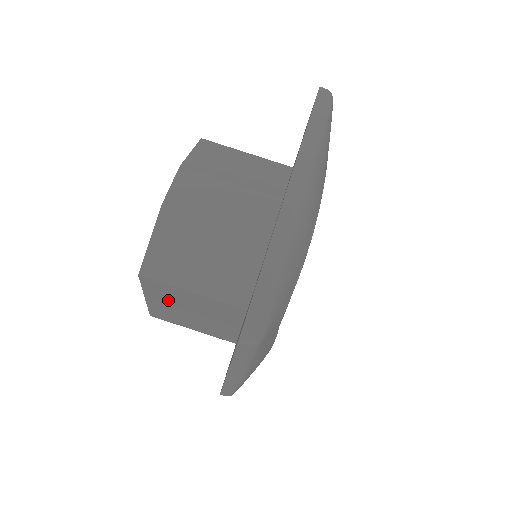
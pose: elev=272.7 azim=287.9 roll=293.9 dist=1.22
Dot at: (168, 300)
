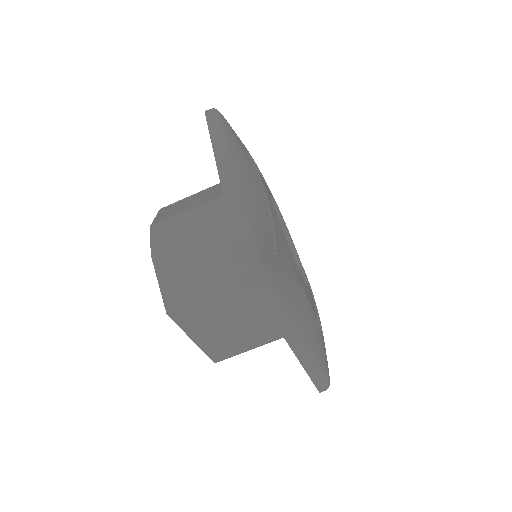
Dot at: (207, 325)
